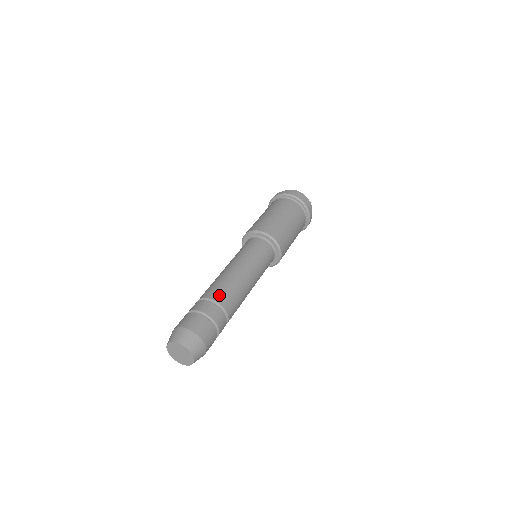
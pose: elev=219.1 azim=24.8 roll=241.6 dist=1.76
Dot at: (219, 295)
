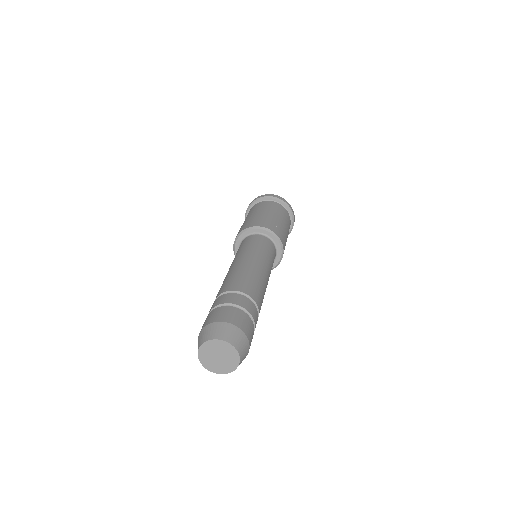
Dot at: (259, 300)
